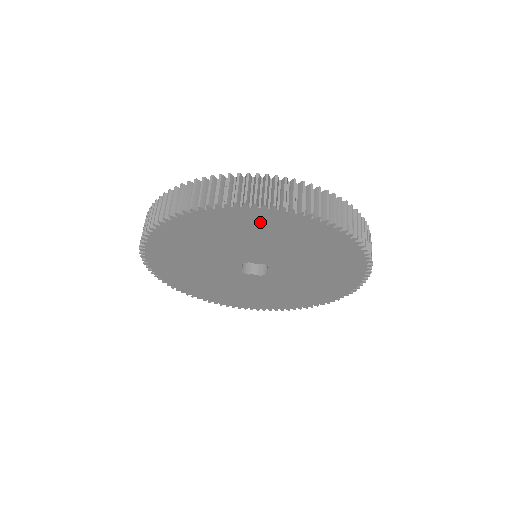
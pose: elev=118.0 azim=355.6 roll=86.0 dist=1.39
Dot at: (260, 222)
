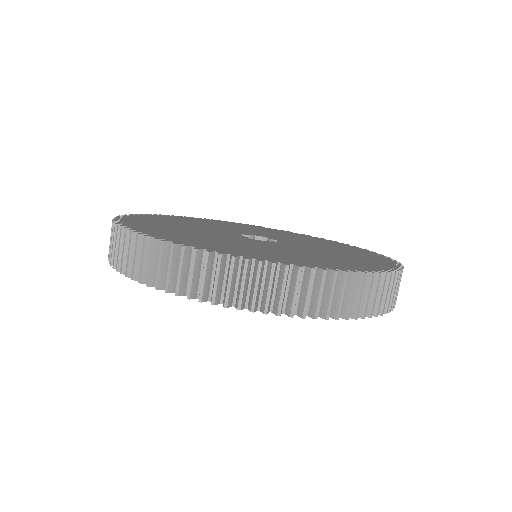
Dot at: occluded
